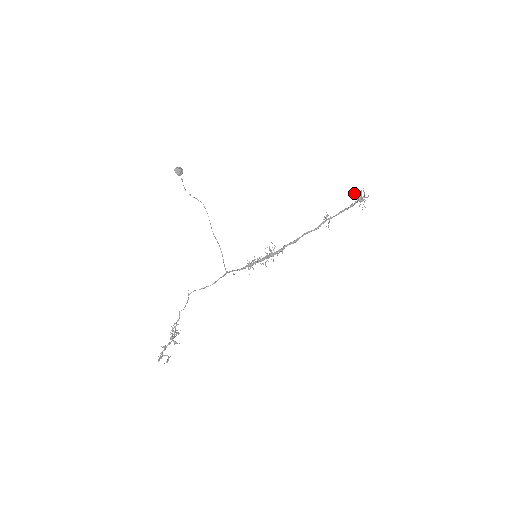
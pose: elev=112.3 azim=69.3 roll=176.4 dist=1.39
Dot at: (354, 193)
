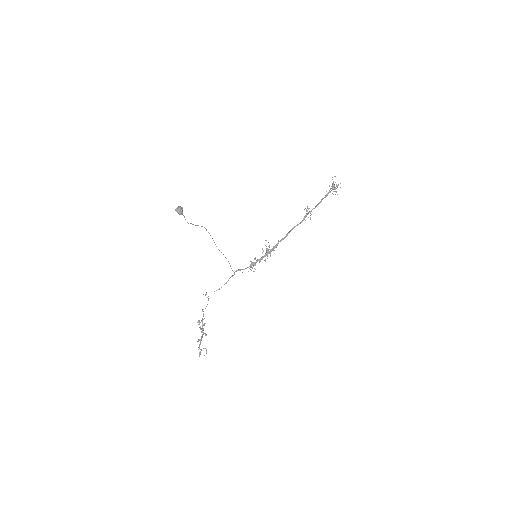
Dot at: occluded
